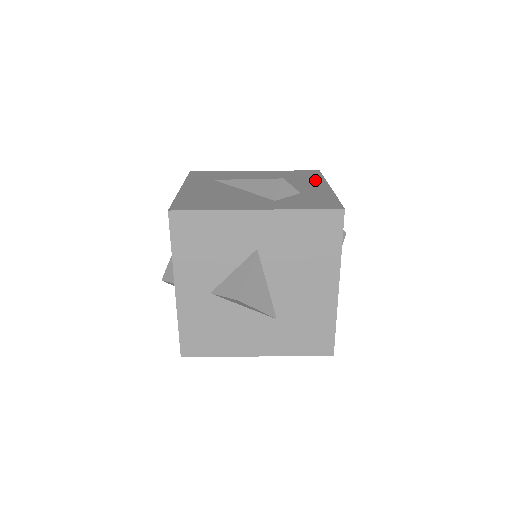
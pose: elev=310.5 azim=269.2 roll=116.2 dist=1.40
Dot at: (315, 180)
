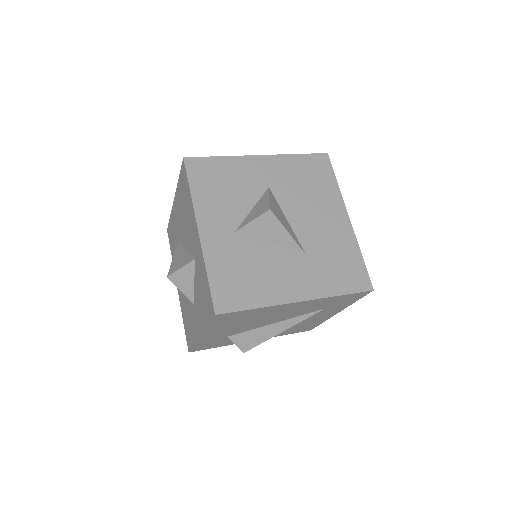
Dot at: occluded
